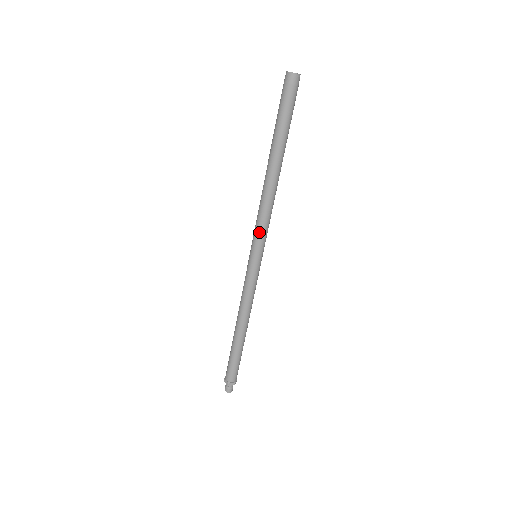
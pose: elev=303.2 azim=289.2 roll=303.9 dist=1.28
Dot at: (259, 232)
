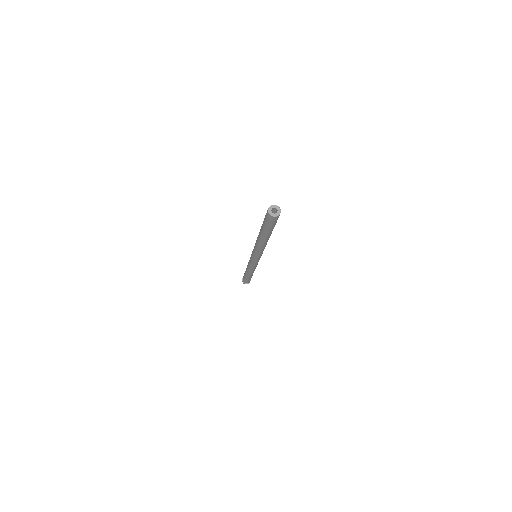
Dot at: (260, 255)
